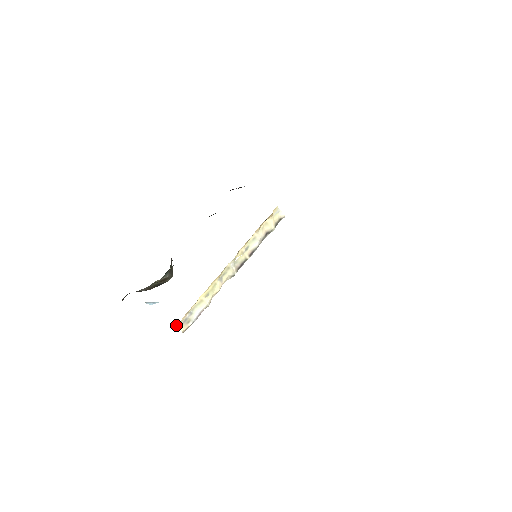
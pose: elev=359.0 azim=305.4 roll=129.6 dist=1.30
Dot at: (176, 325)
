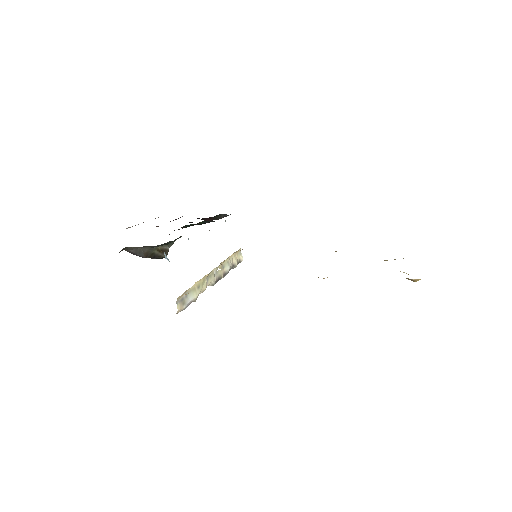
Dot at: occluded
